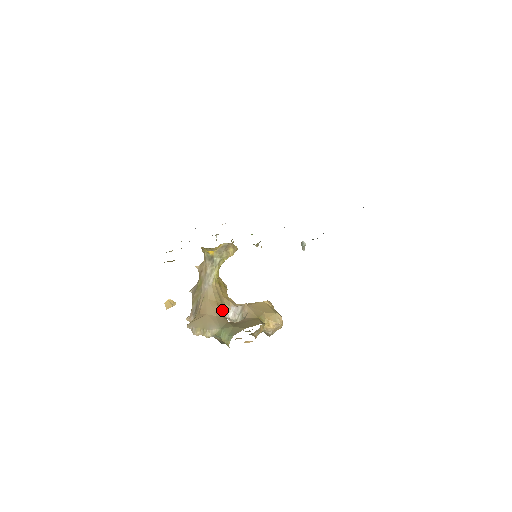
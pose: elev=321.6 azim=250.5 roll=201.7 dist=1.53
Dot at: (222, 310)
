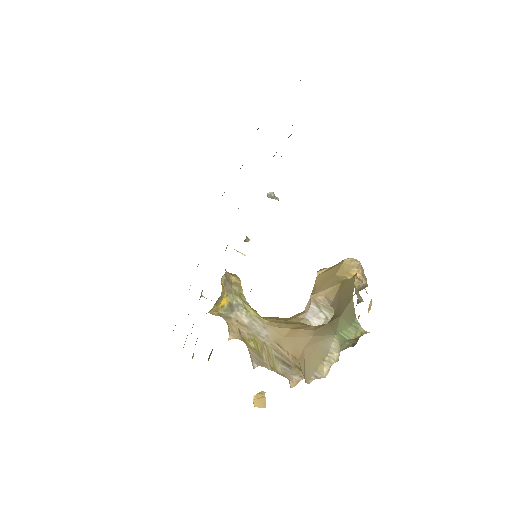
Dot at: (307, 327)
